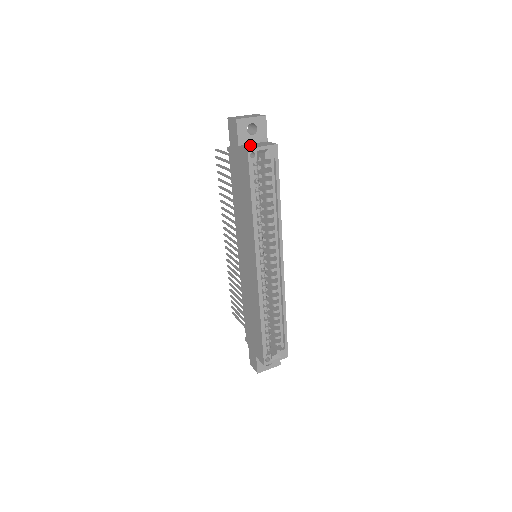
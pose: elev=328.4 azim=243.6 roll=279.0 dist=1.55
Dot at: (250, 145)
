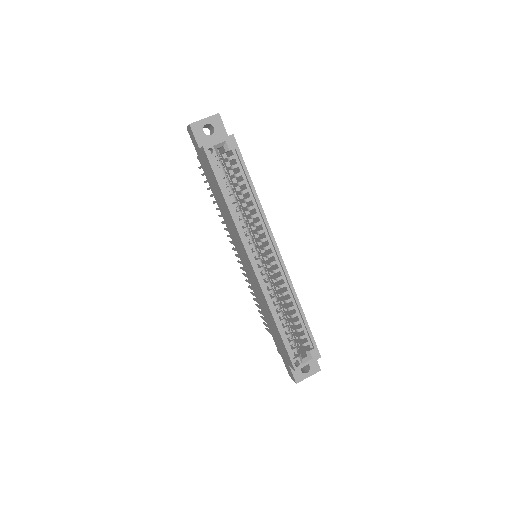
Dot at: occluded
